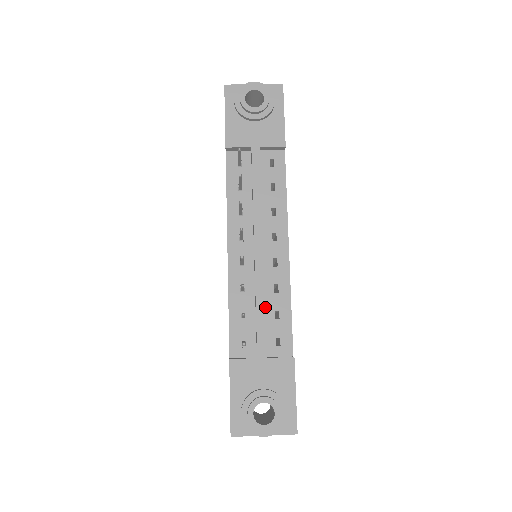
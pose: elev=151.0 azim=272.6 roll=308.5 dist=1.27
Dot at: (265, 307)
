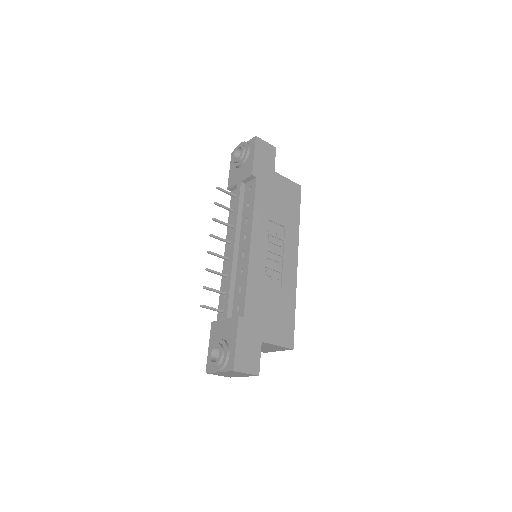
Dot at: (235, 286)
